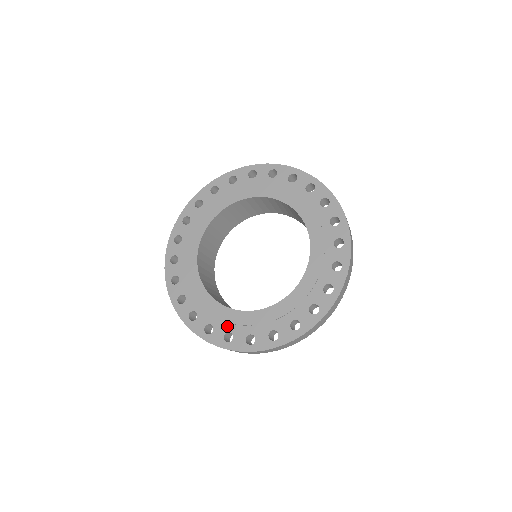
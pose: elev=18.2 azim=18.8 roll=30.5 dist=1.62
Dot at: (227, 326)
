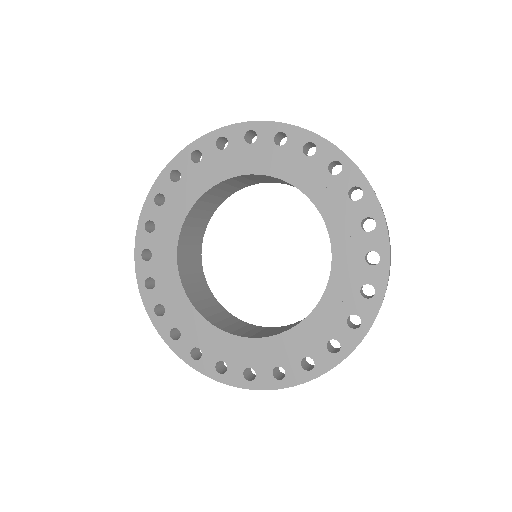
Dot at: (219, 353)
